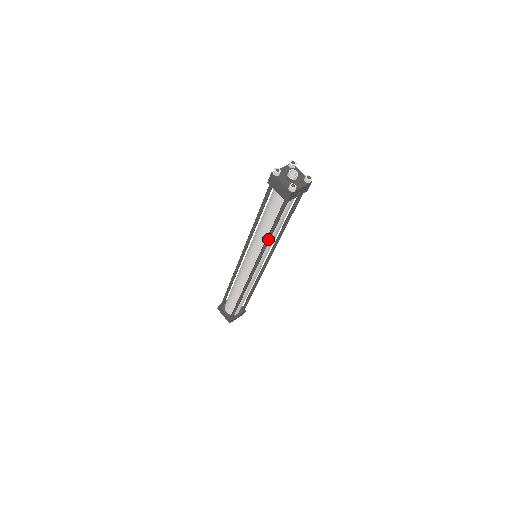
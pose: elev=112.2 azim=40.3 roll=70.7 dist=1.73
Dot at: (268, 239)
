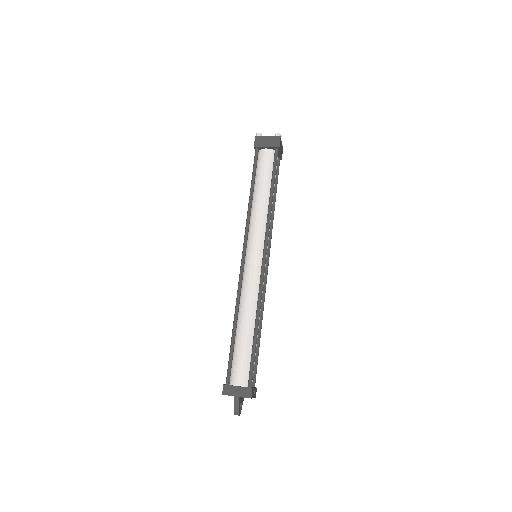
Dot at: (271, 202)
